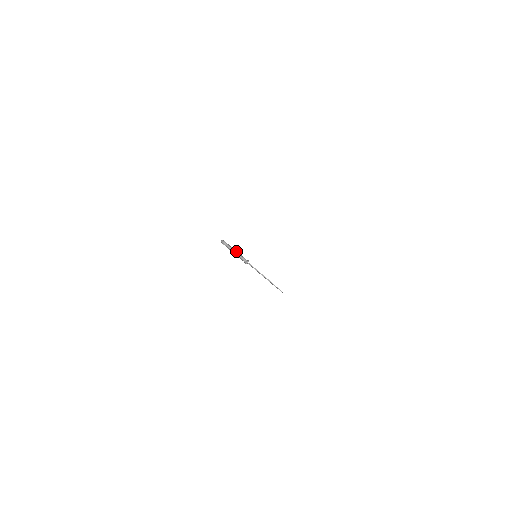
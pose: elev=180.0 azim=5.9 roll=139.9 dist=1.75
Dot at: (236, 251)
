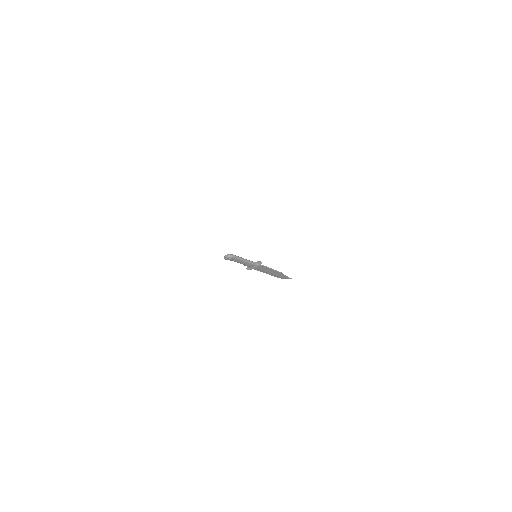
Dot at: (244, 259)
